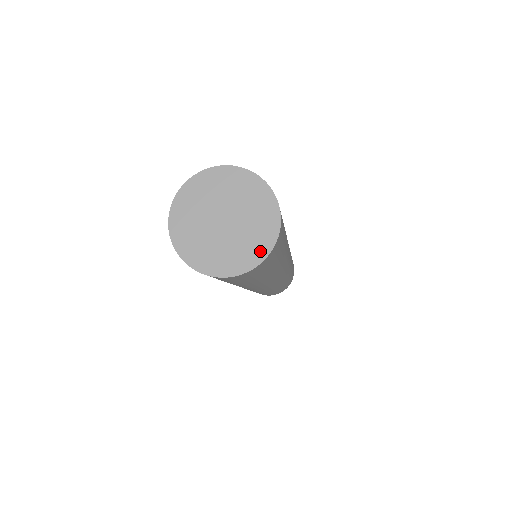
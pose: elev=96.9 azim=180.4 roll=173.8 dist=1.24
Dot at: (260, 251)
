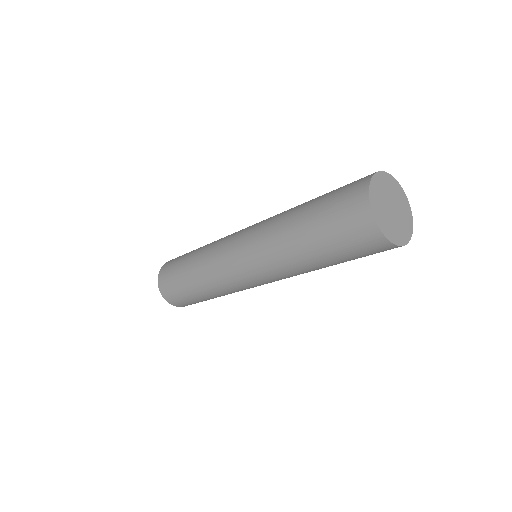
Dot at: (398, 240)
